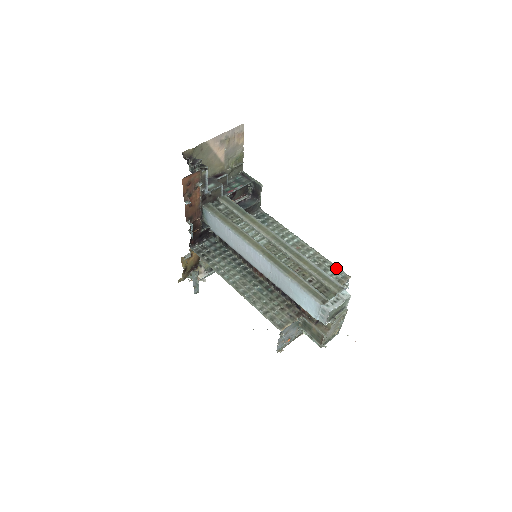
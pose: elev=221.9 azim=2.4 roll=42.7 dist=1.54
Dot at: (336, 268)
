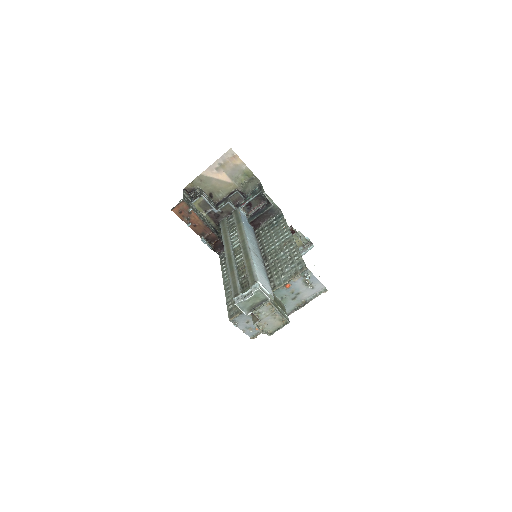
Dot at: (301, 260)
